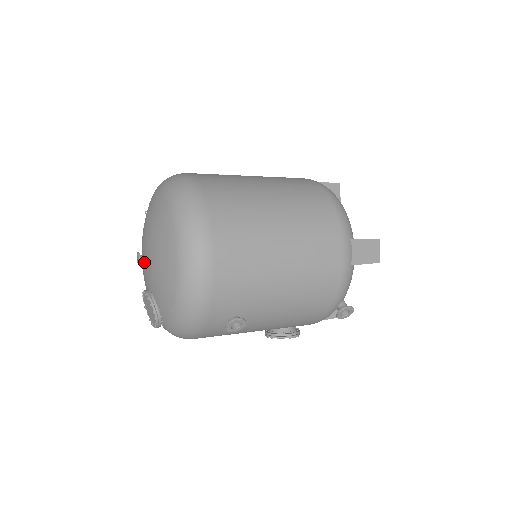
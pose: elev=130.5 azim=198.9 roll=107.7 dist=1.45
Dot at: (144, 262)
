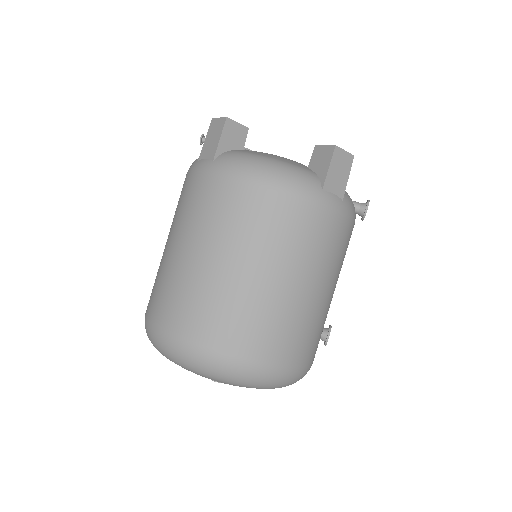
Dot at: occluded
